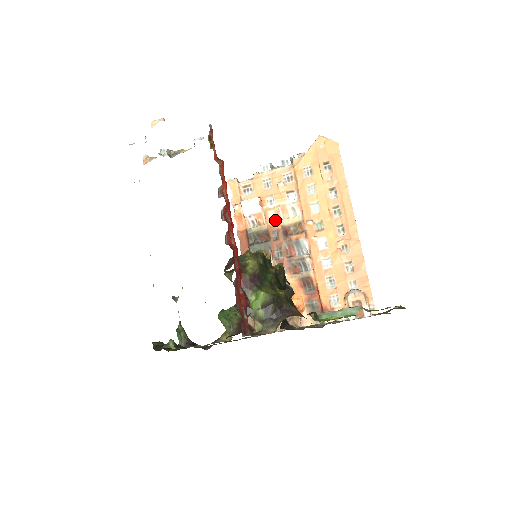
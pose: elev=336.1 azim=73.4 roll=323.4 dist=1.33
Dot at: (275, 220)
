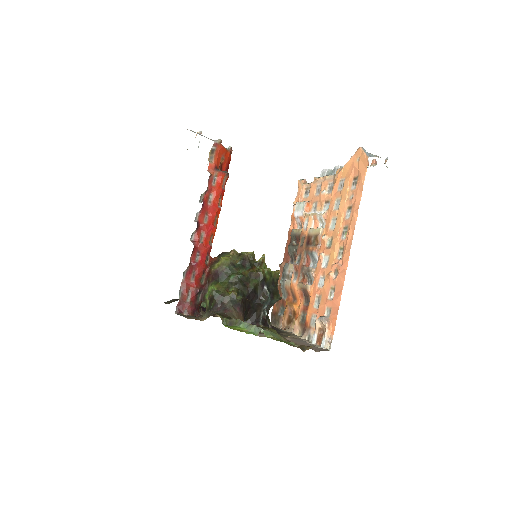
Dot at: (306, 227)
